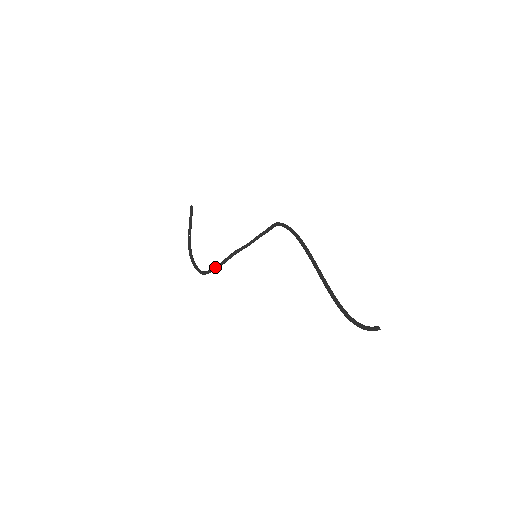
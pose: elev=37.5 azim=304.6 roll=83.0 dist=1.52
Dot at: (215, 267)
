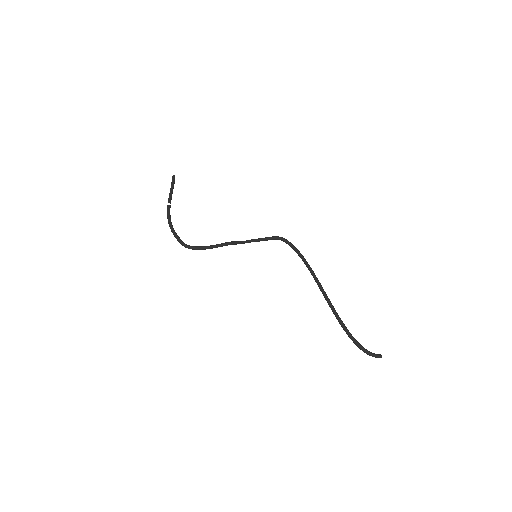
Dot at: (206, 246)
